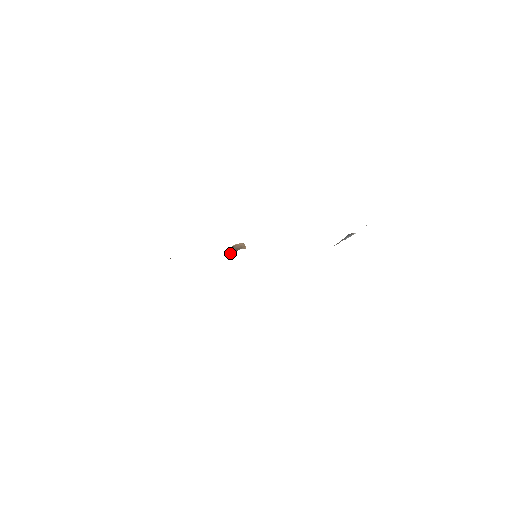
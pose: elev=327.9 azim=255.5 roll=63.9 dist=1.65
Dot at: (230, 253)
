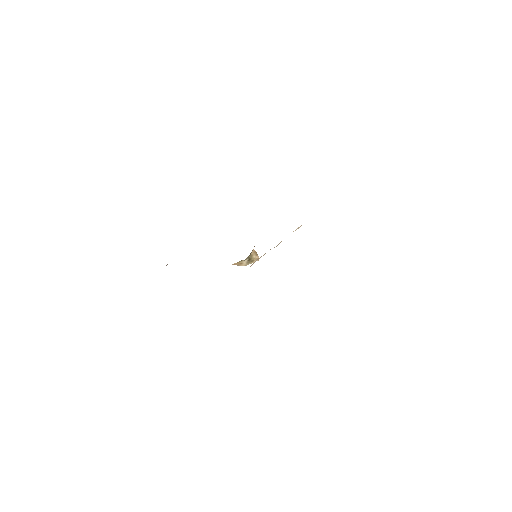
Dot at: (238, 264)
